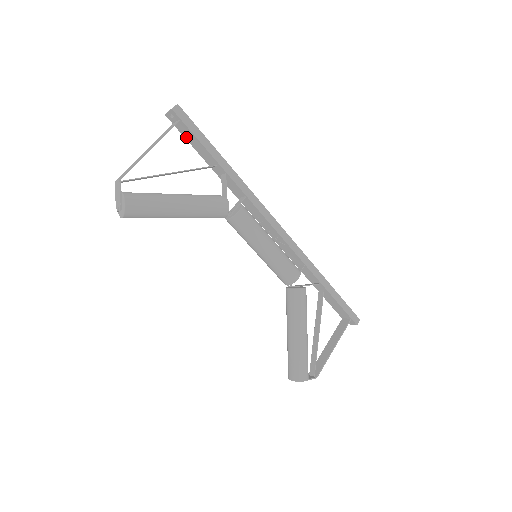
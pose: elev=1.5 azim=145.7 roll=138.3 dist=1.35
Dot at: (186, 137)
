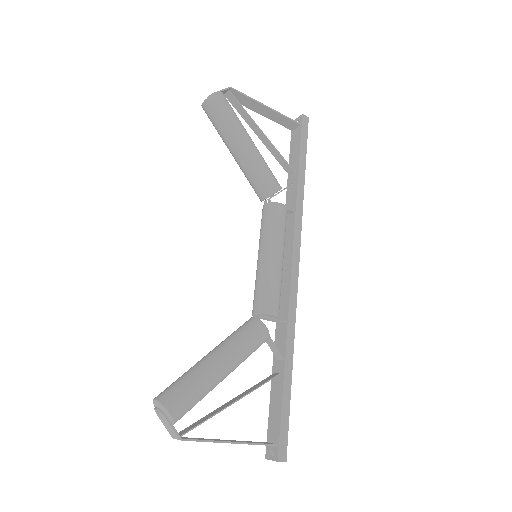
Dot at: (292, 144)
